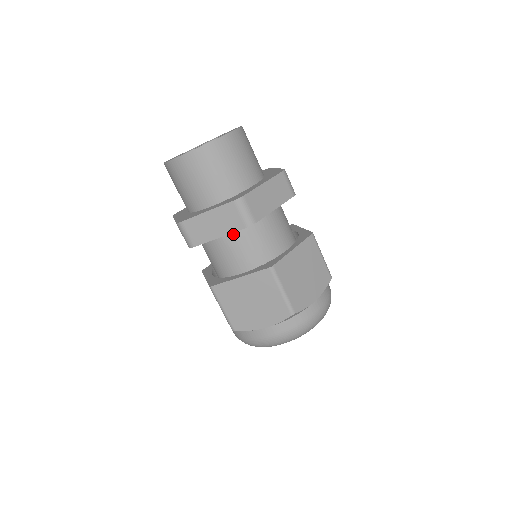
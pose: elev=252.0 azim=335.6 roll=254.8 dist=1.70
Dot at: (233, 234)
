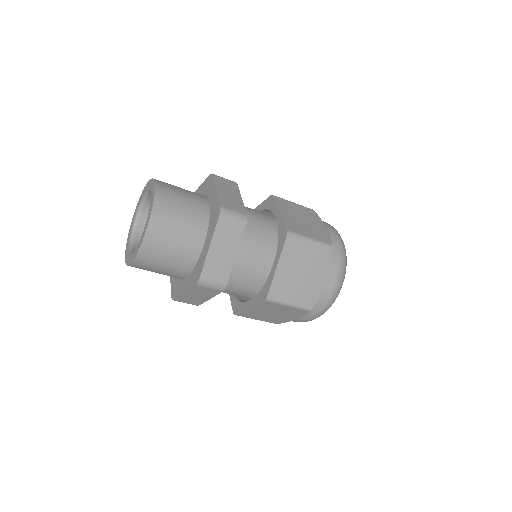
Dot at: occluded
